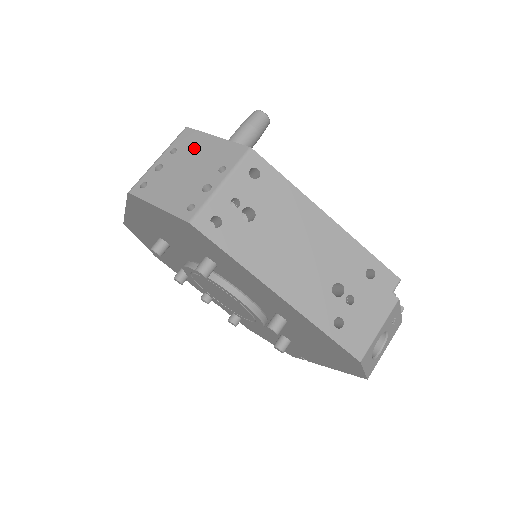
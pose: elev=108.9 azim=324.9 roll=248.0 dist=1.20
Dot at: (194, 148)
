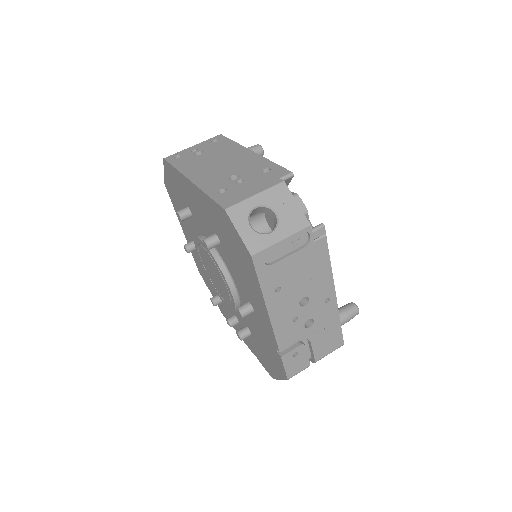
Dot at: occluded
